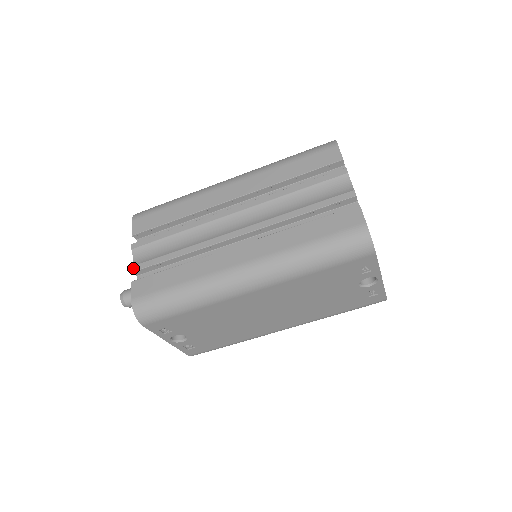
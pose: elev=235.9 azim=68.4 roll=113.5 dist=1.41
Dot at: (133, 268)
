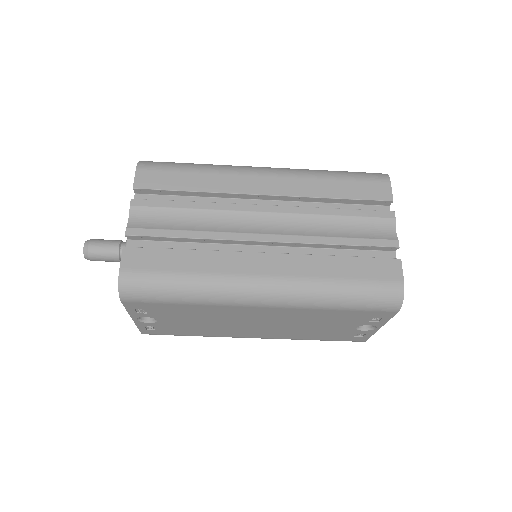
Dot at: (128, 230)
